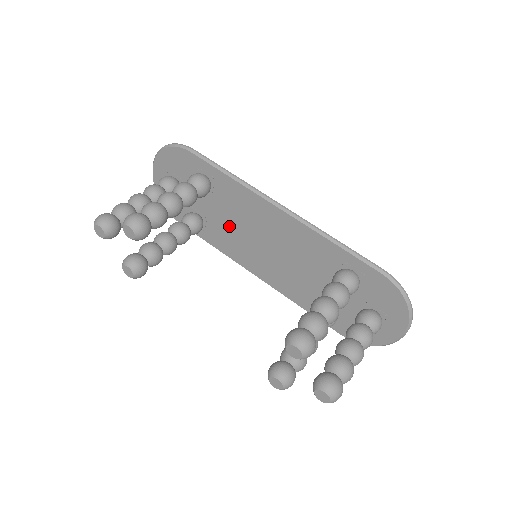
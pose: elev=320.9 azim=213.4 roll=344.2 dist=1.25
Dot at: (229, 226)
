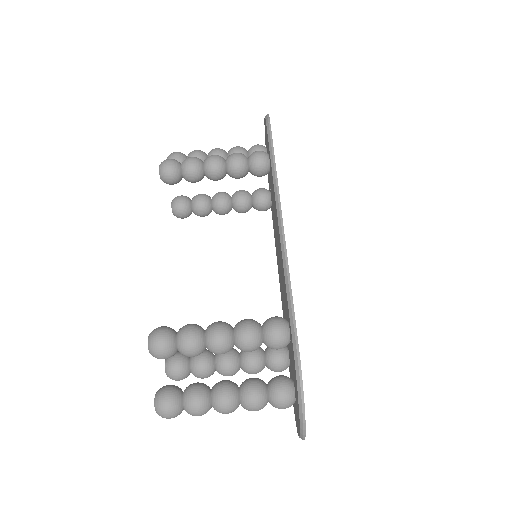
Dot at: occluded
